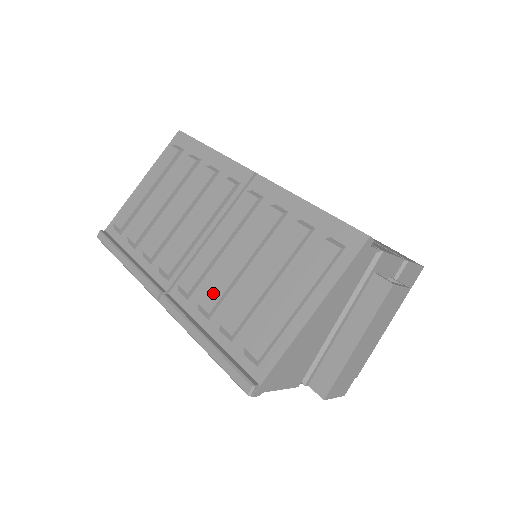
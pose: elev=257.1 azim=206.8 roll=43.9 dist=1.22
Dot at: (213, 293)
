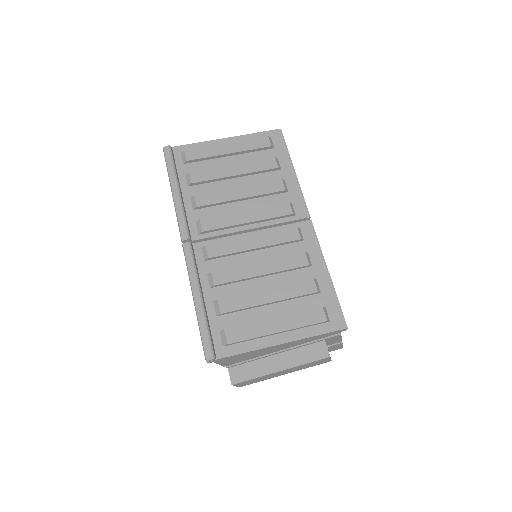
Dot at: (227, 274)
